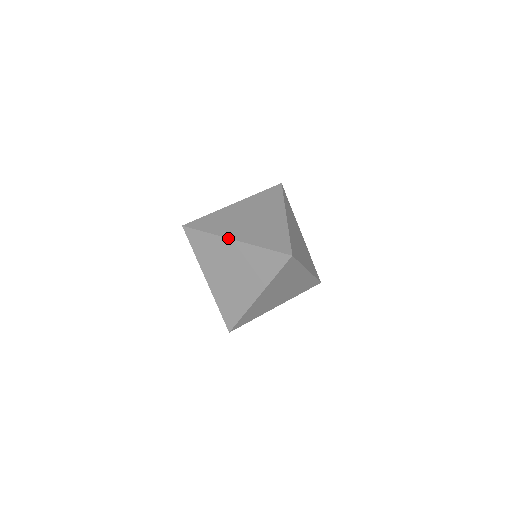
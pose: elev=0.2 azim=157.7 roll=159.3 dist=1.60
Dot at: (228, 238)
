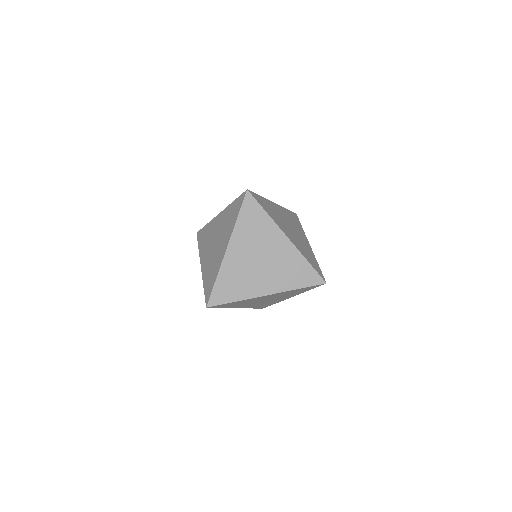
Dot at: (260, 297)
